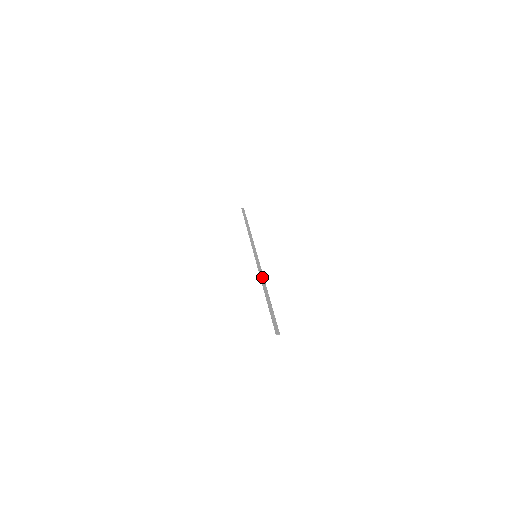
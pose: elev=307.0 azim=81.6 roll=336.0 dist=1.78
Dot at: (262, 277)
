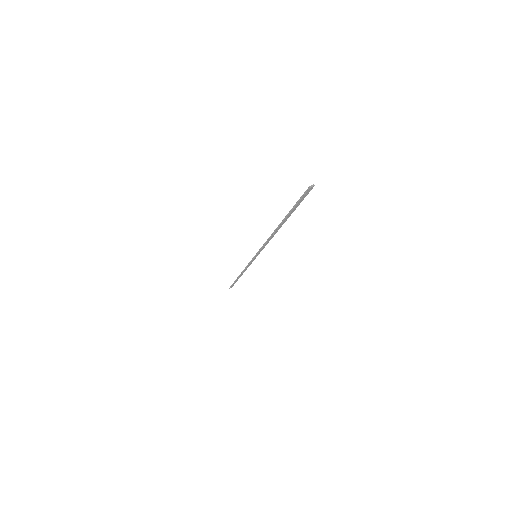
Dot at: (269, 238)
